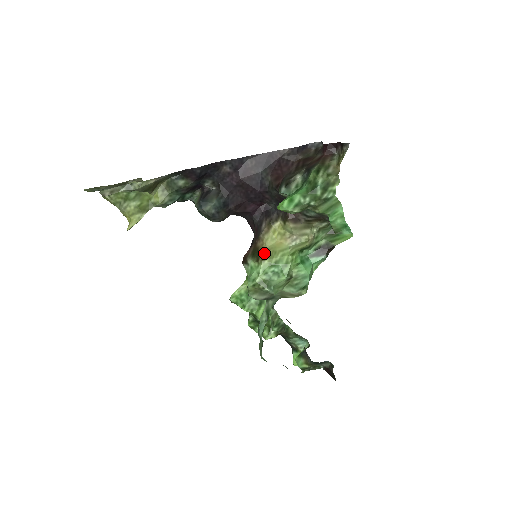
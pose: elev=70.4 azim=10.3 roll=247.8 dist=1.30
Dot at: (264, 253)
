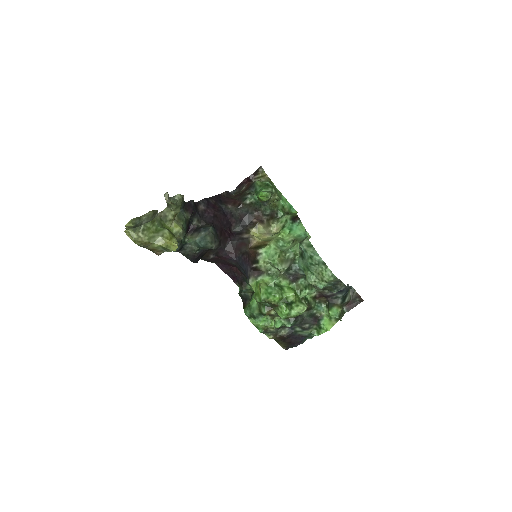
Dot at: (265, 241)
